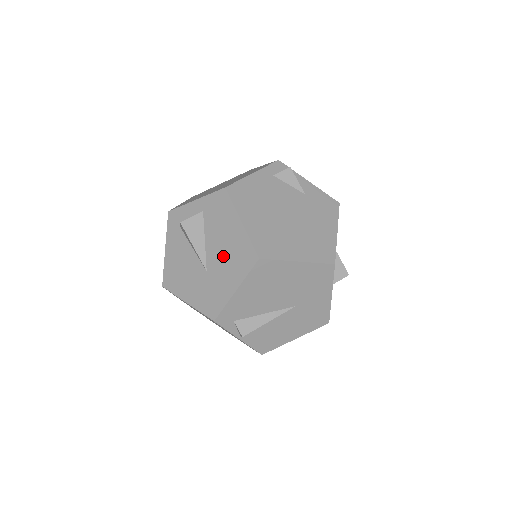
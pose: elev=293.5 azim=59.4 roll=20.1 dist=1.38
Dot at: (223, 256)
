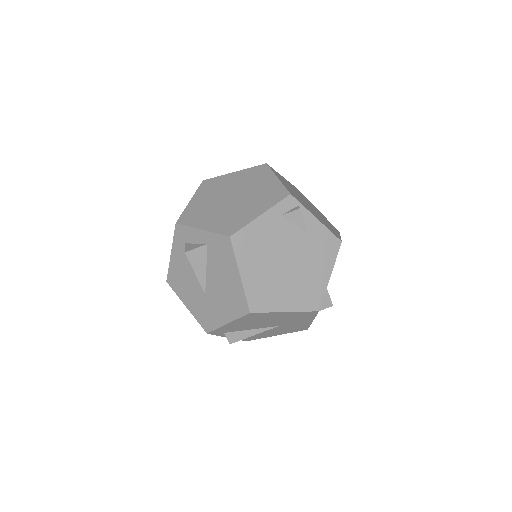
Dot at: (220, 292)
